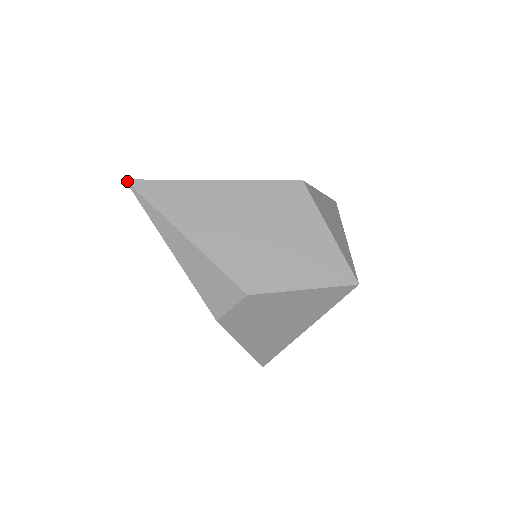
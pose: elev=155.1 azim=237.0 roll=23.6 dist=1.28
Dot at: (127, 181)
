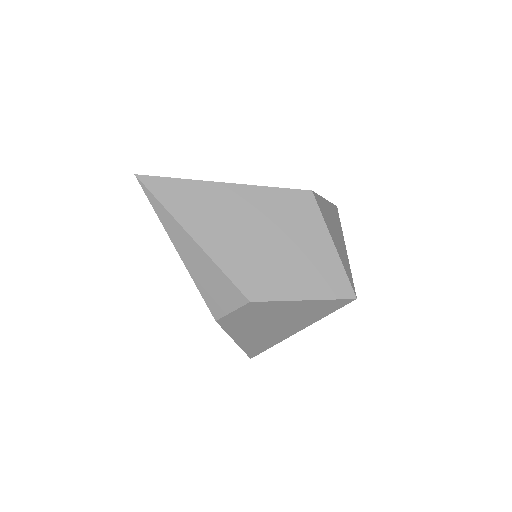
Dot at: (137, 176)
